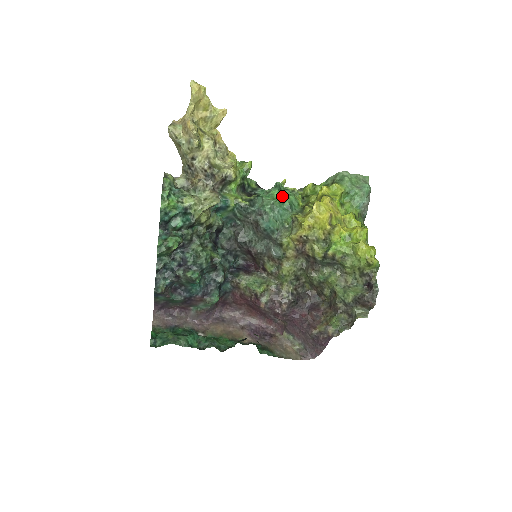
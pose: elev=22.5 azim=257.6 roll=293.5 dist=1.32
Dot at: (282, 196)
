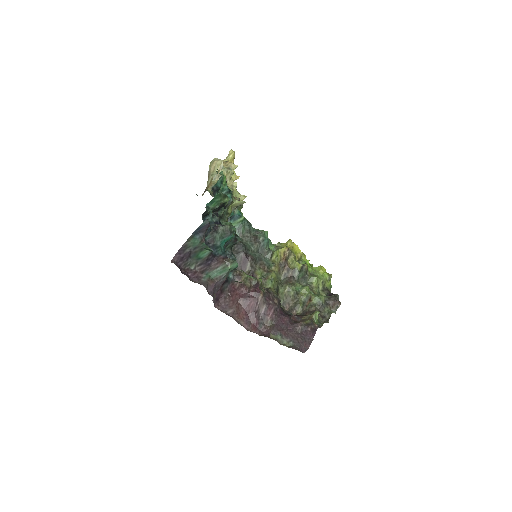
Dot at: occluded
